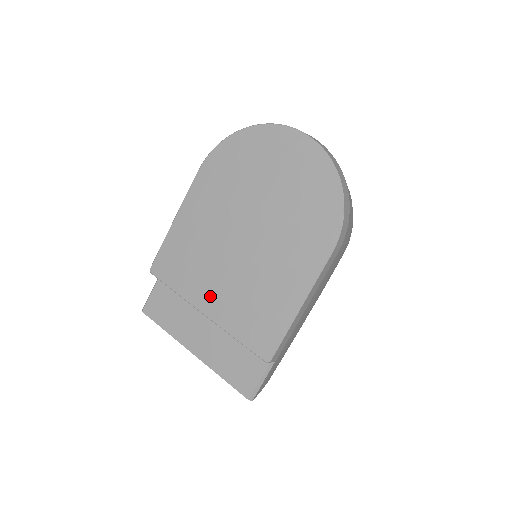
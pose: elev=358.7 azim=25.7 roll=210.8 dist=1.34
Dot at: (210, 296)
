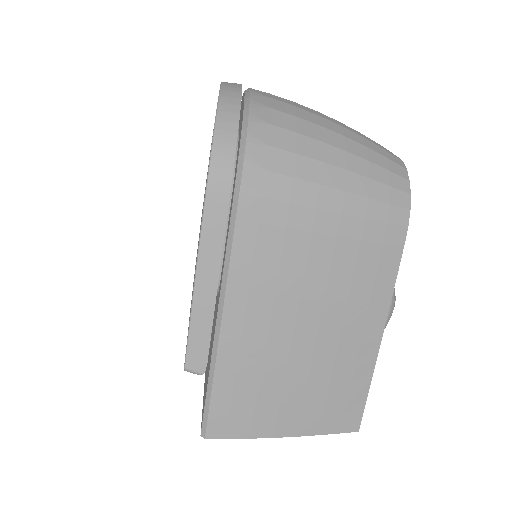
Dot at: occluded
